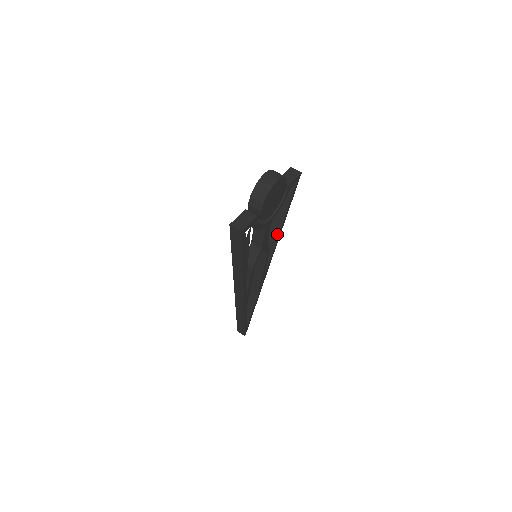
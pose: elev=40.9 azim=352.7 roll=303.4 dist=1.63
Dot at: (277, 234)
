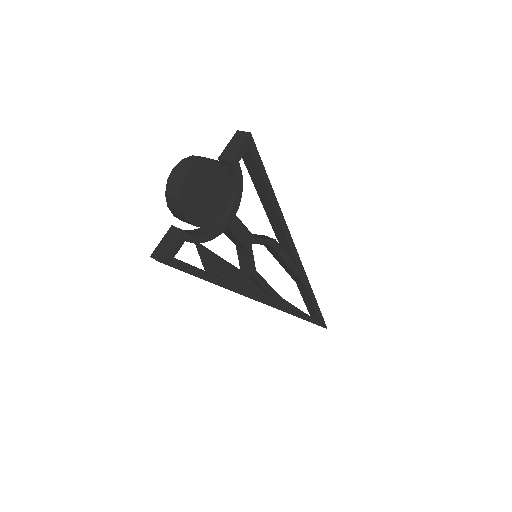
Dot at: (276, 217)
